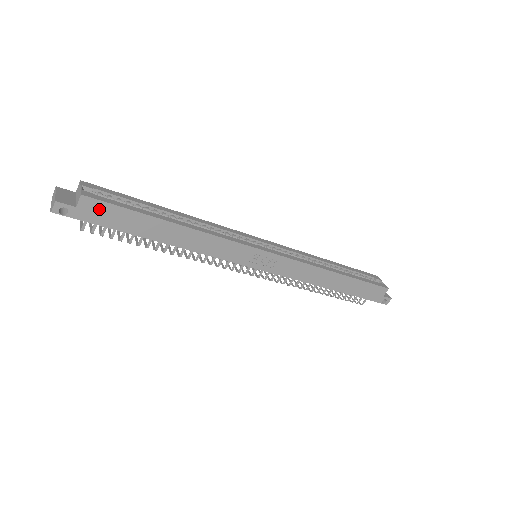
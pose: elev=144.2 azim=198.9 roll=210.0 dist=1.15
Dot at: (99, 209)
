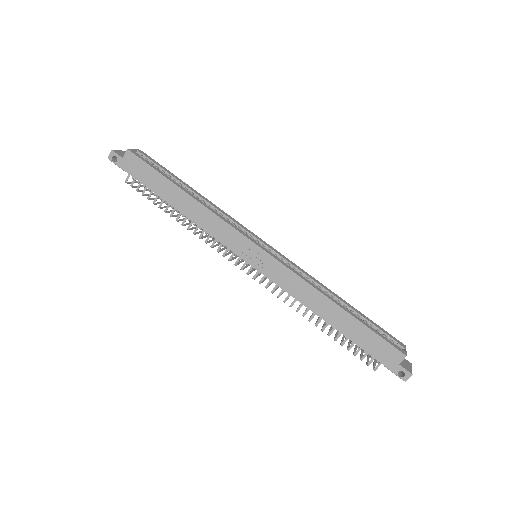
Dot at: (136, 163)
